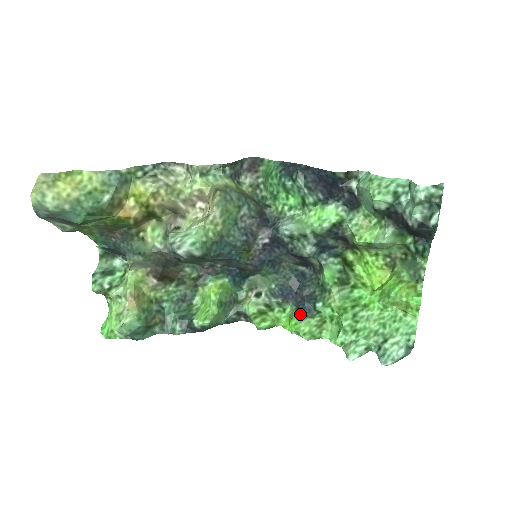
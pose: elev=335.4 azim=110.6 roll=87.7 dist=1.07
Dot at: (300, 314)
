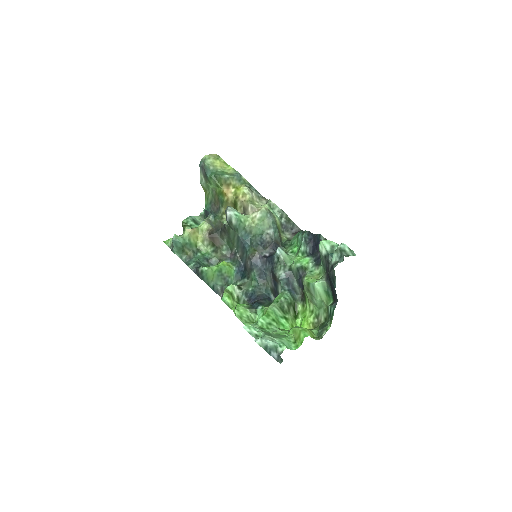
Dot at: (247, 305)
